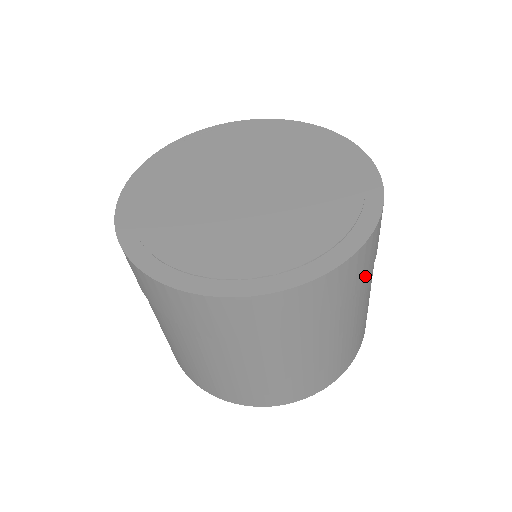
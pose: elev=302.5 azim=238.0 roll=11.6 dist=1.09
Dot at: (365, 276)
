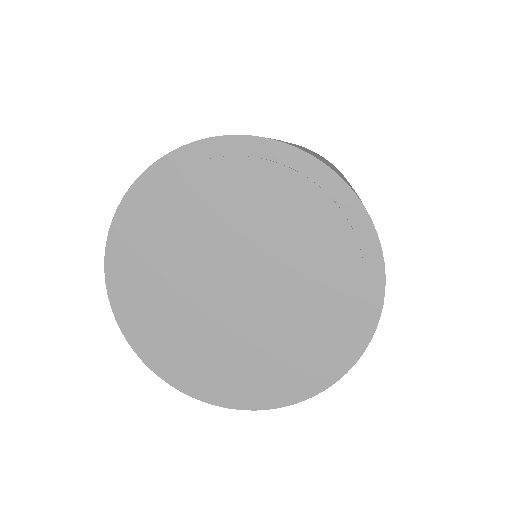
Dot at: occluded
